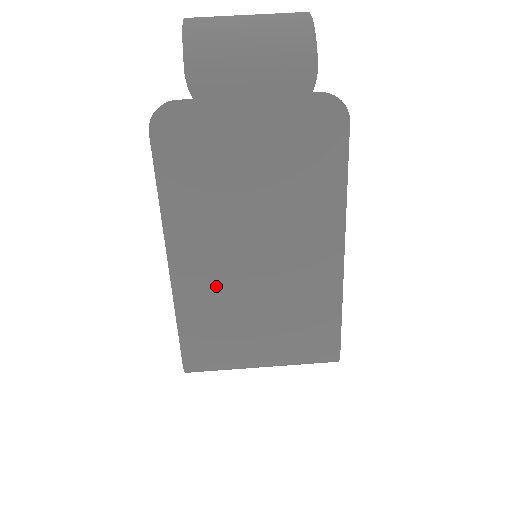
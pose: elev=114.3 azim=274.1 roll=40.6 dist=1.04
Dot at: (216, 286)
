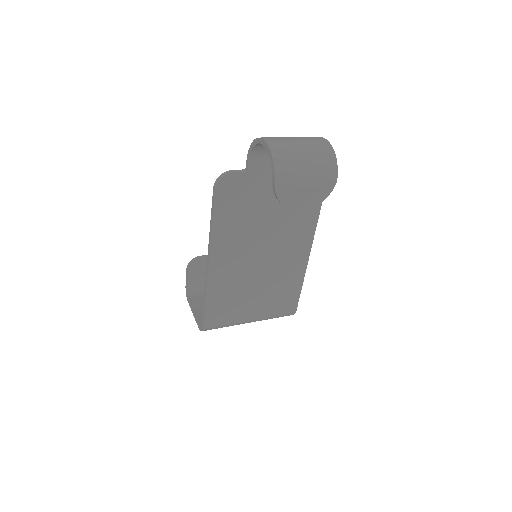
Dot at: (234, 277)
